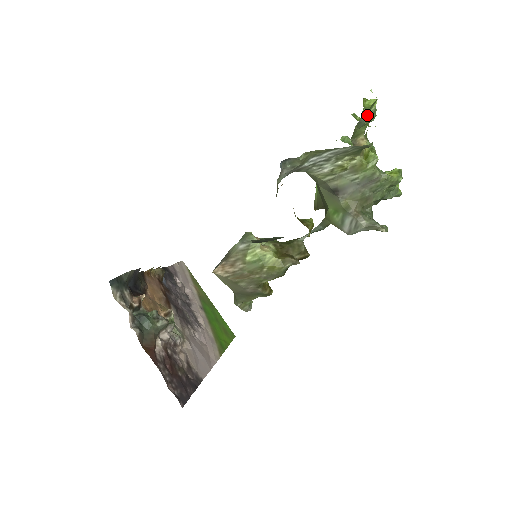
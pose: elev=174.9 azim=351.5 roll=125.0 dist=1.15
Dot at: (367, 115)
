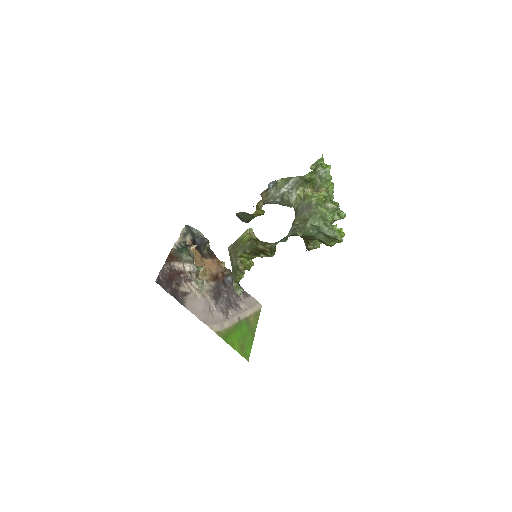
Dot at: (315, 165)
